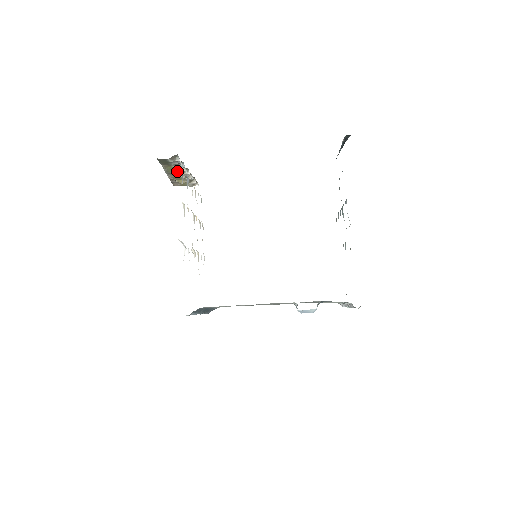
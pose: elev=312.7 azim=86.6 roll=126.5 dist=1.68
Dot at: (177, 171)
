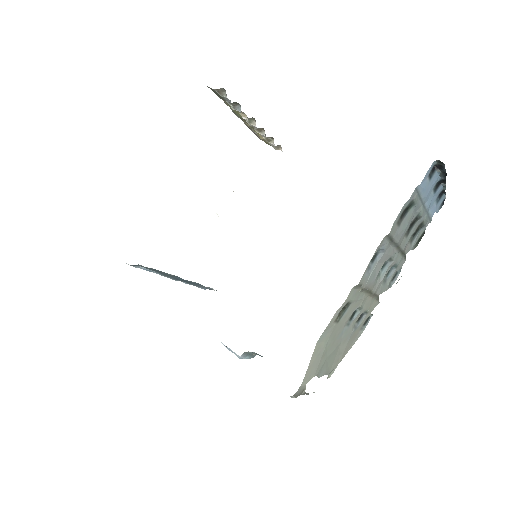
Dot at: occluded
